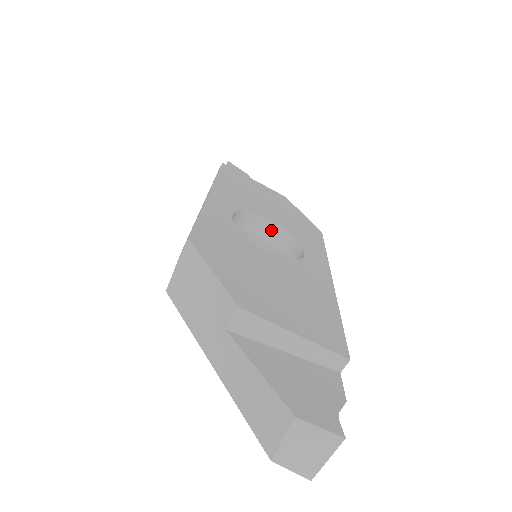
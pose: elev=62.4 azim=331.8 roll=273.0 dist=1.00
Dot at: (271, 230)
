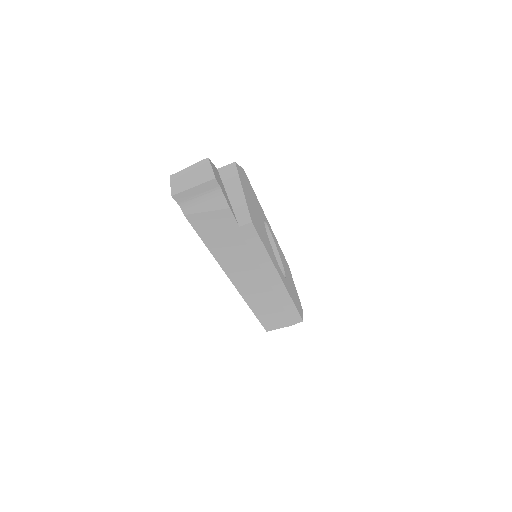
Dot at: occluded
